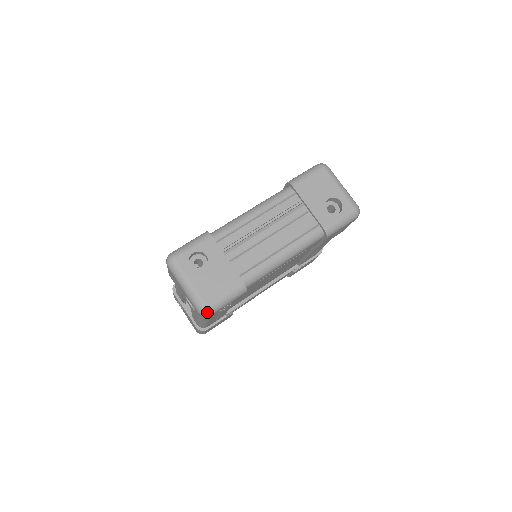
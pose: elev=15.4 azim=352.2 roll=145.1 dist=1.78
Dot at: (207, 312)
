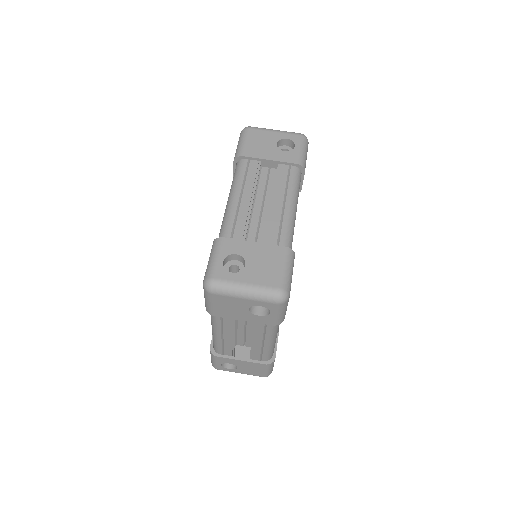
Dot at: (285, 294)
